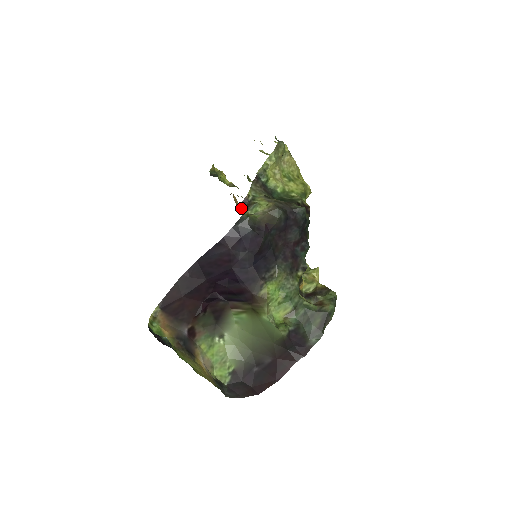
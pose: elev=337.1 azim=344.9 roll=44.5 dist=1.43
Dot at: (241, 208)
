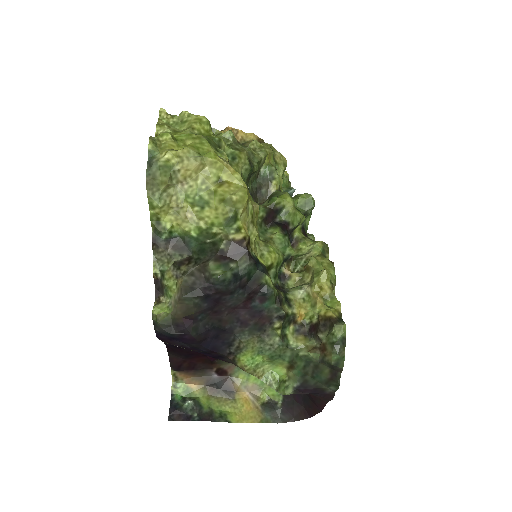
Dot at: (158, 291)
